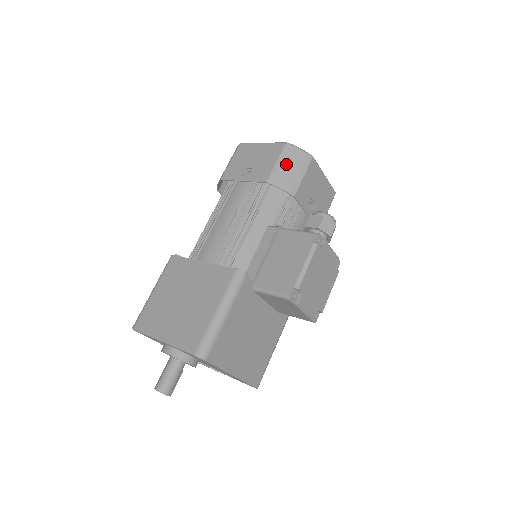
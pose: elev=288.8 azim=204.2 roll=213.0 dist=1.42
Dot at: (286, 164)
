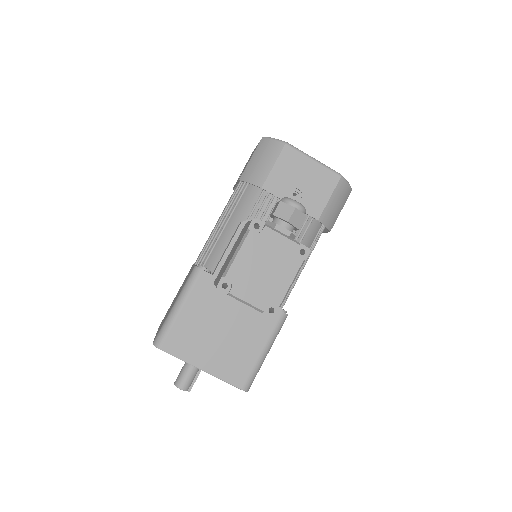
Dot at: (257, 158)
